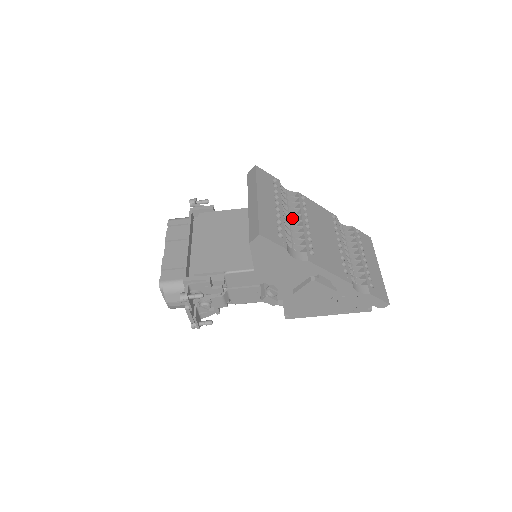
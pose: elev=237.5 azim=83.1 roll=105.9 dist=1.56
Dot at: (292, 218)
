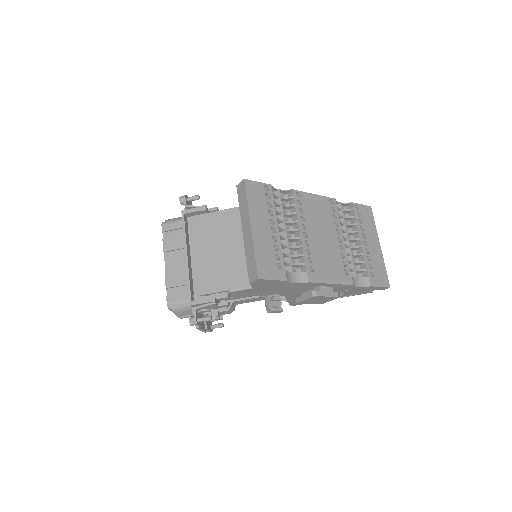
Dot at: (289, 229)
